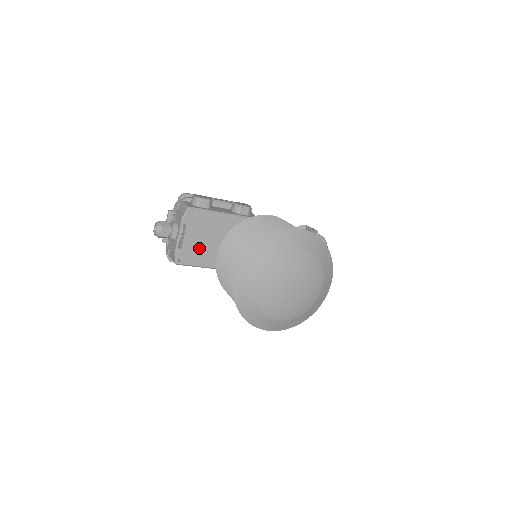
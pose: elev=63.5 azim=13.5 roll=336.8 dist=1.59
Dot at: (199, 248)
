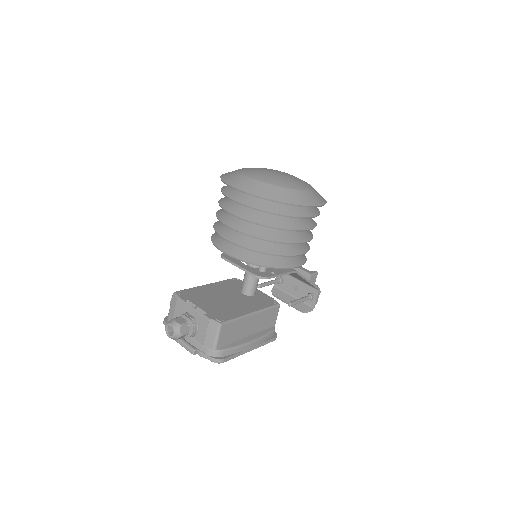
Dot at: (220, 308)
